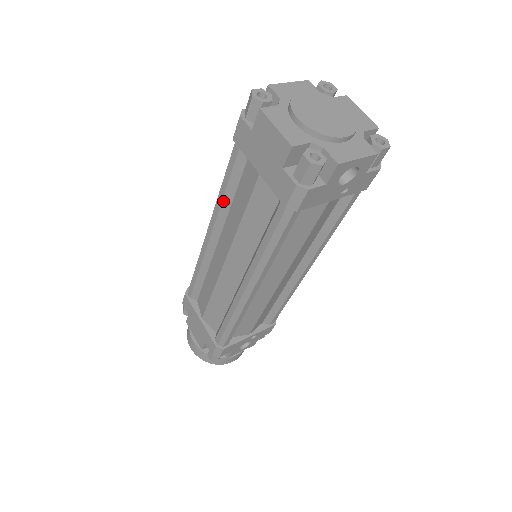
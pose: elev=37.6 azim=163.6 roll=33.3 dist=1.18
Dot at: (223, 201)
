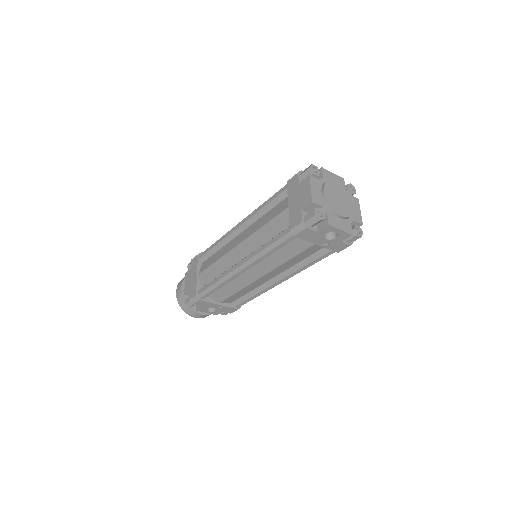
Dot at: (260, 211)
